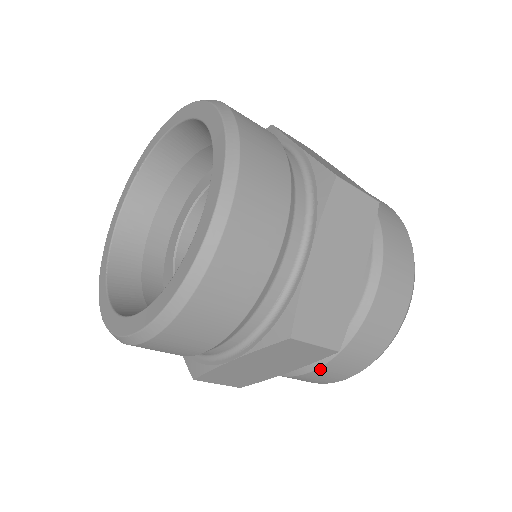
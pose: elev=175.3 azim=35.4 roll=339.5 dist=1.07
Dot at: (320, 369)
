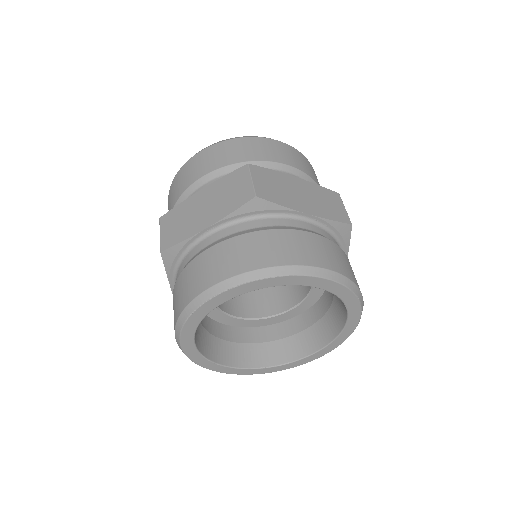
Dot at: (222, 244)
